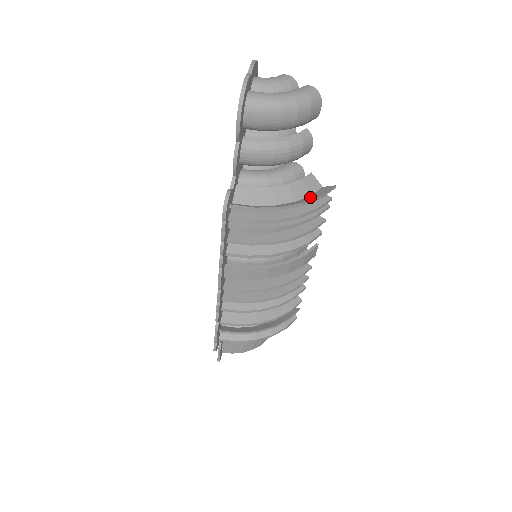
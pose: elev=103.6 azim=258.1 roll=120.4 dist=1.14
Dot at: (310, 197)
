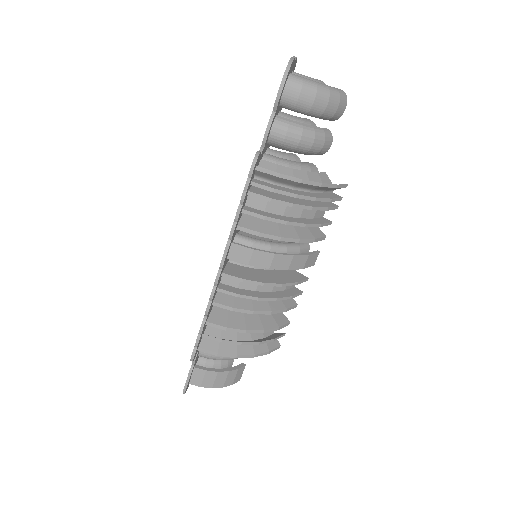
Dot at: occluded
